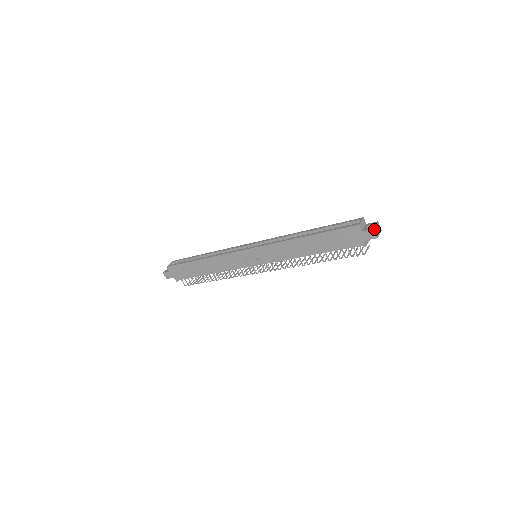
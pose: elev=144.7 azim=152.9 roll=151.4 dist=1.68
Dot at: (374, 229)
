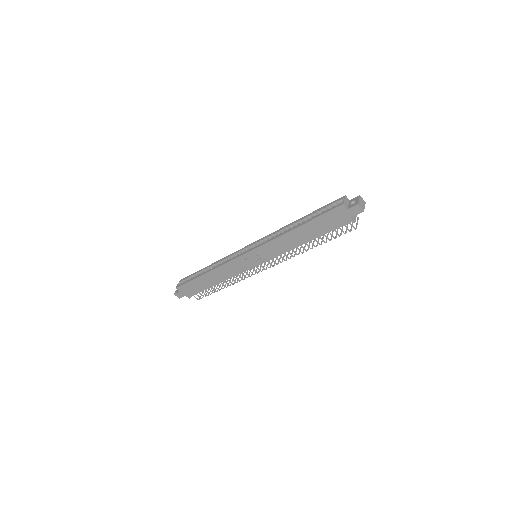
Dot at: (358, 204)
